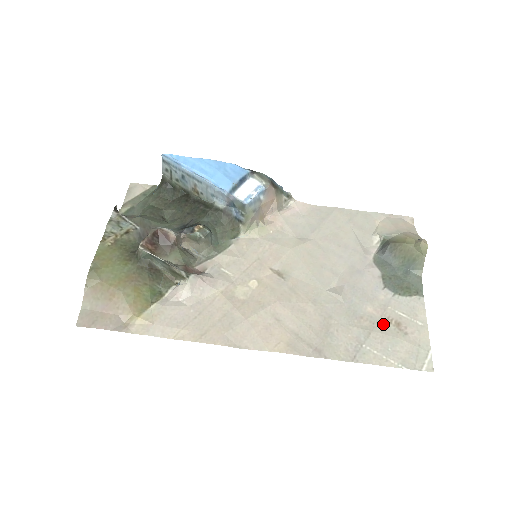
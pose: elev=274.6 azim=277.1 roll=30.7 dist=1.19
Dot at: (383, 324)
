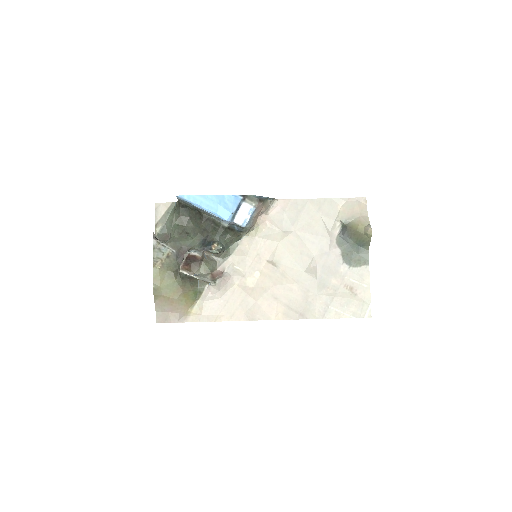
Dot at: (342, 290)
